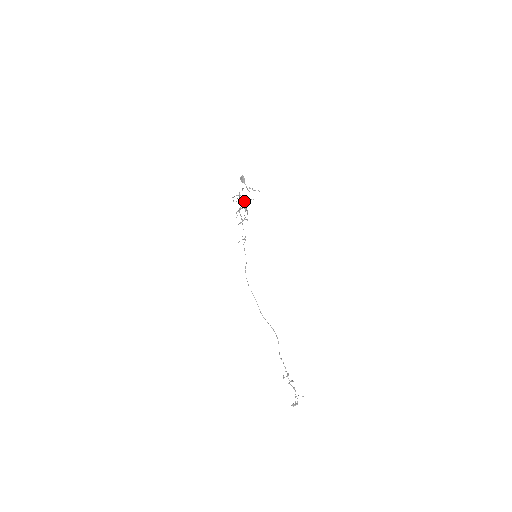
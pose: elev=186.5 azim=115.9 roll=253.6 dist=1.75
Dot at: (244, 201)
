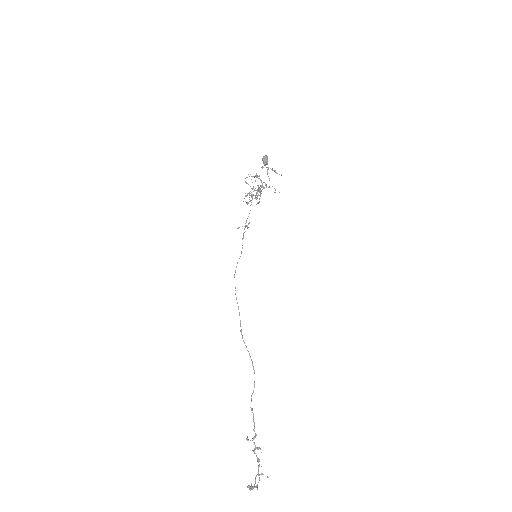
Dot at: occluded
